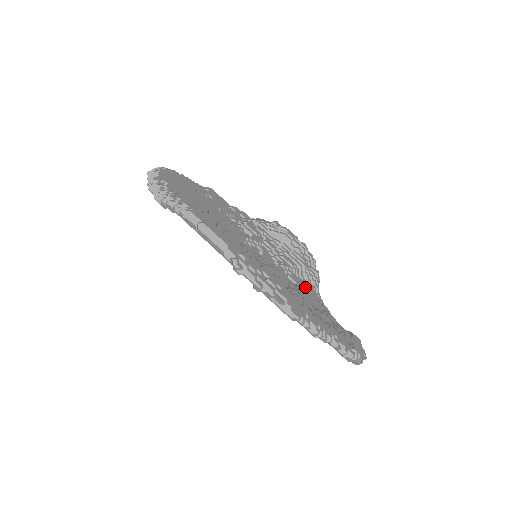
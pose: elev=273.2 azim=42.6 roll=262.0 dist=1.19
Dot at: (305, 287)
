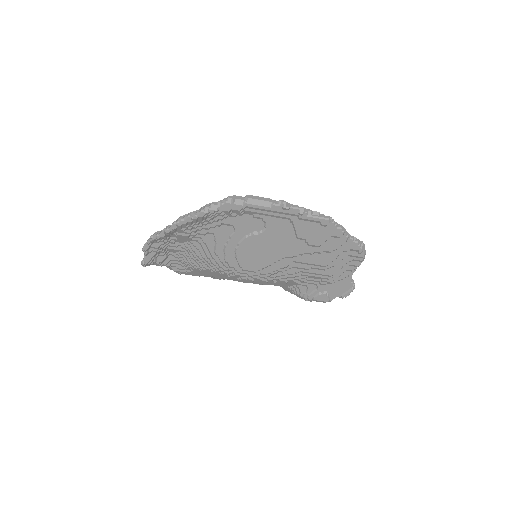
Dot at: occluded
